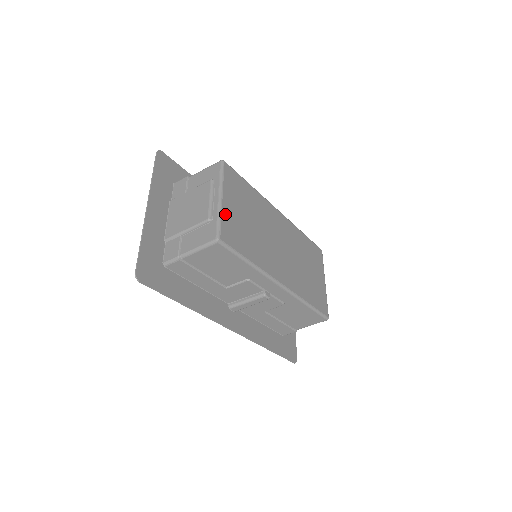
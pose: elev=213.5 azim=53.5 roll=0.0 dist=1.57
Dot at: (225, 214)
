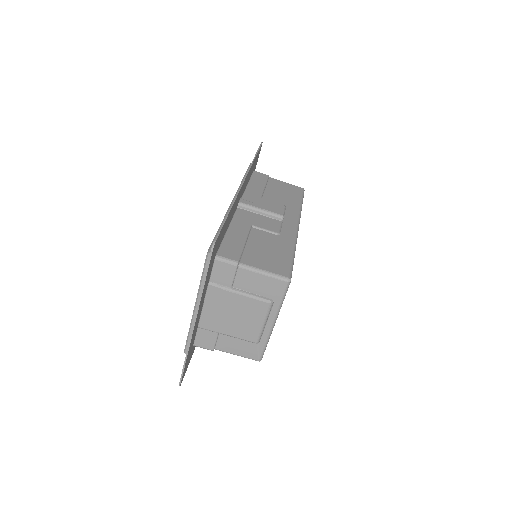
Dot at: occluded
